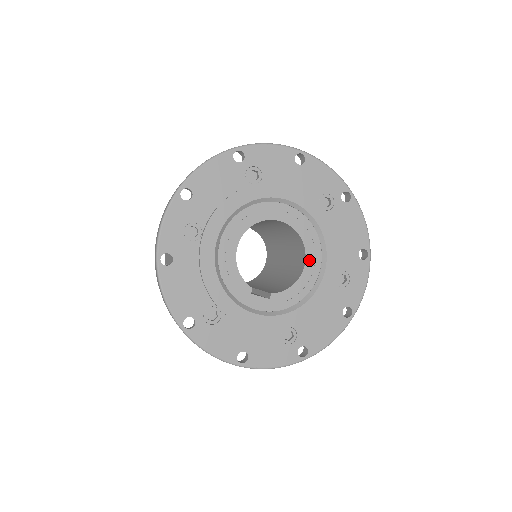
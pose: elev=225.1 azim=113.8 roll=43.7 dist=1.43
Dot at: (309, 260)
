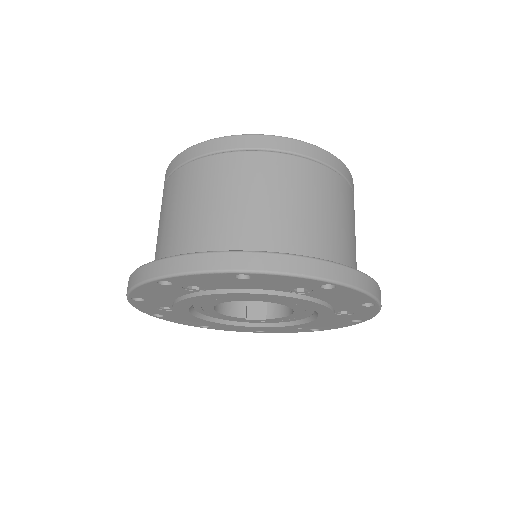
Dot at: (297, 310)
